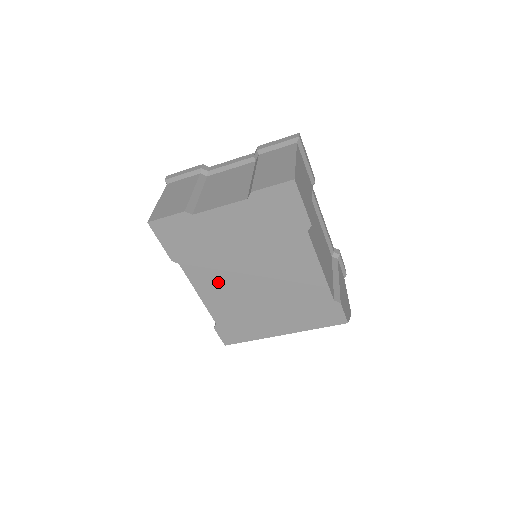
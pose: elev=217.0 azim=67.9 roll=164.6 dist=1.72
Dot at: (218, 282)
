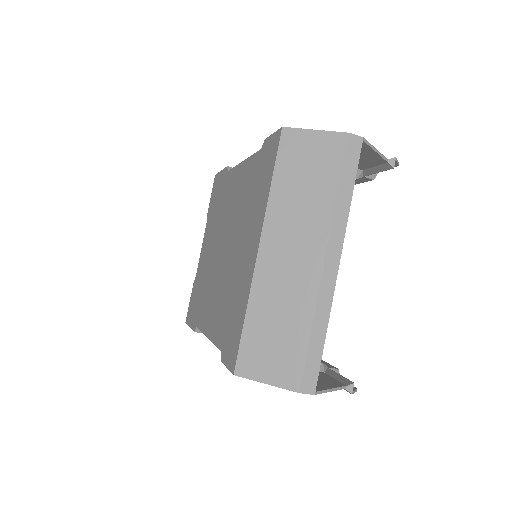
Dot at: (212, 298)
